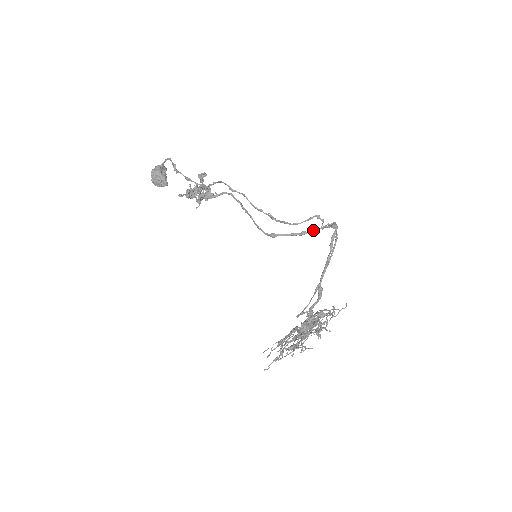
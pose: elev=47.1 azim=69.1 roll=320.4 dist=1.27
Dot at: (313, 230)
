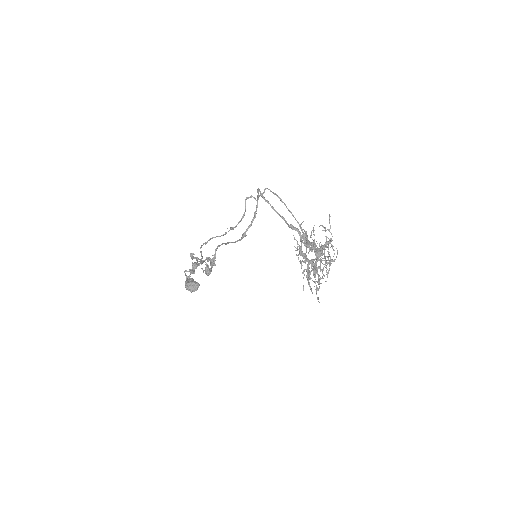
Dot at: (256, 207)
